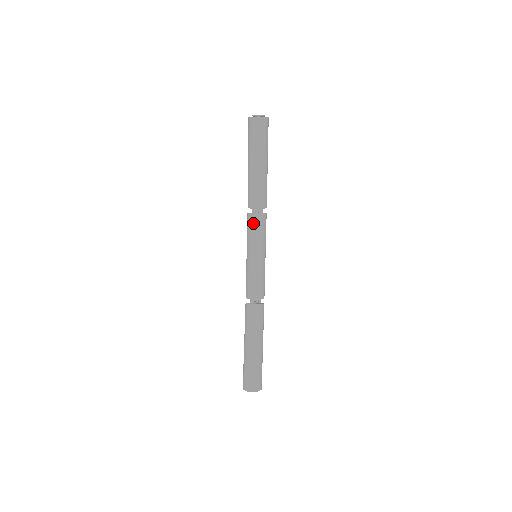
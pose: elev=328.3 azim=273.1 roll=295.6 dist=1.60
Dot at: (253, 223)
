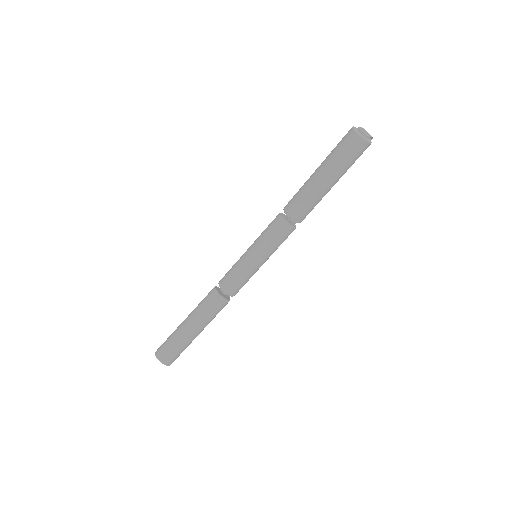
Dot at: (276, 227)
